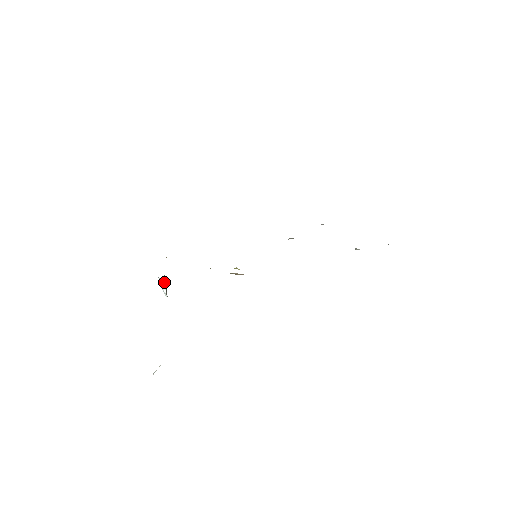
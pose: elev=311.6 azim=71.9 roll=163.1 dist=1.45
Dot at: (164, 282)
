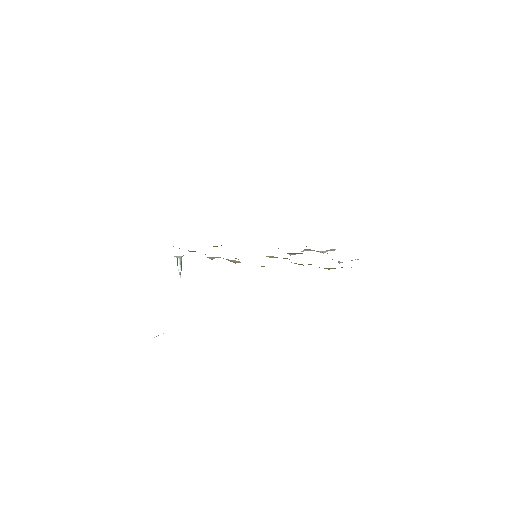
Dot at: (180, 262)
